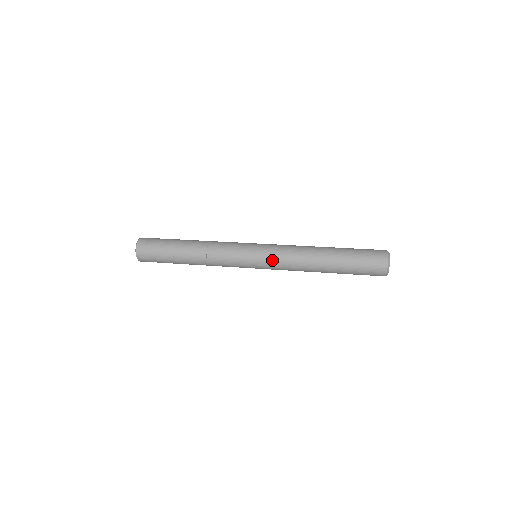
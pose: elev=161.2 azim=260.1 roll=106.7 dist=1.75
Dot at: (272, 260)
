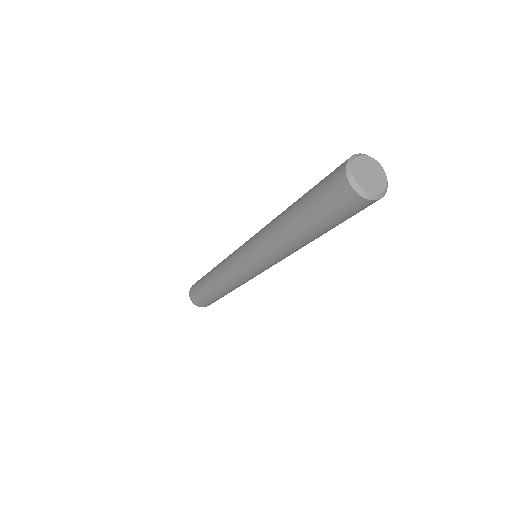
Dot at: (251, 240)
